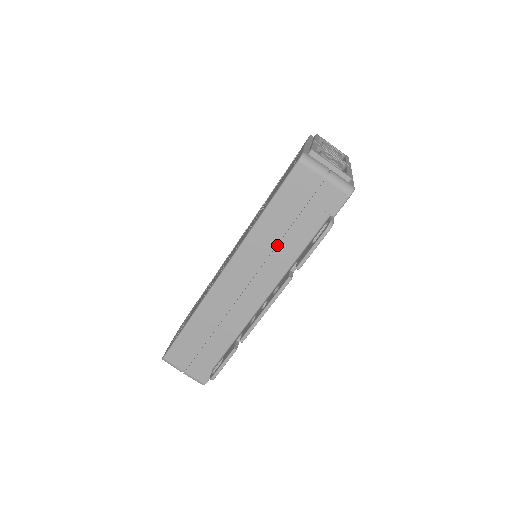
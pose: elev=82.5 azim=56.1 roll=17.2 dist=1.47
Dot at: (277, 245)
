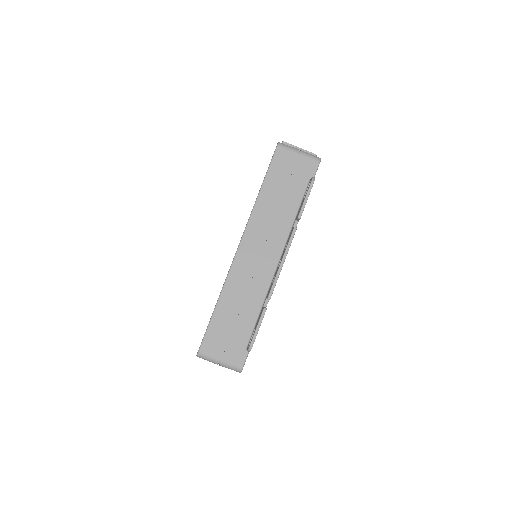
Dot at: (277, 213)
